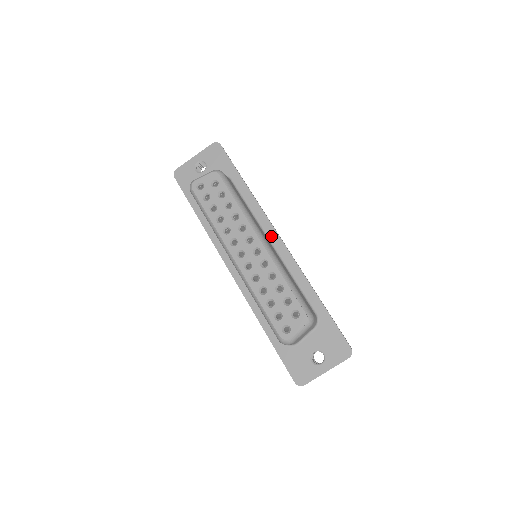
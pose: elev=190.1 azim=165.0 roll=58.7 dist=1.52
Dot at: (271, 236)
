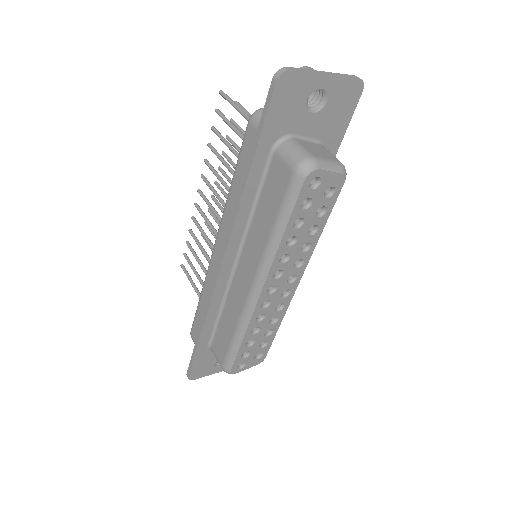
Dot at: occluded
